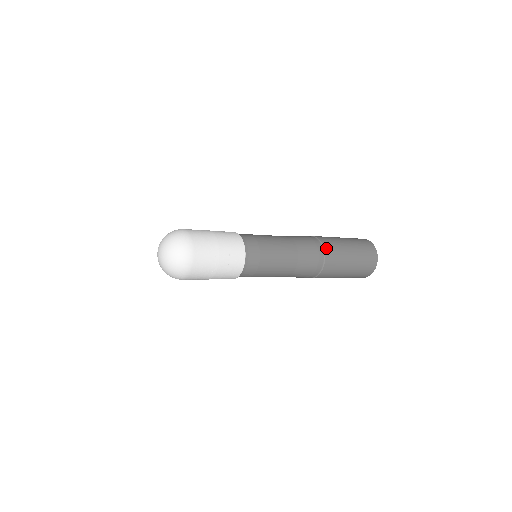
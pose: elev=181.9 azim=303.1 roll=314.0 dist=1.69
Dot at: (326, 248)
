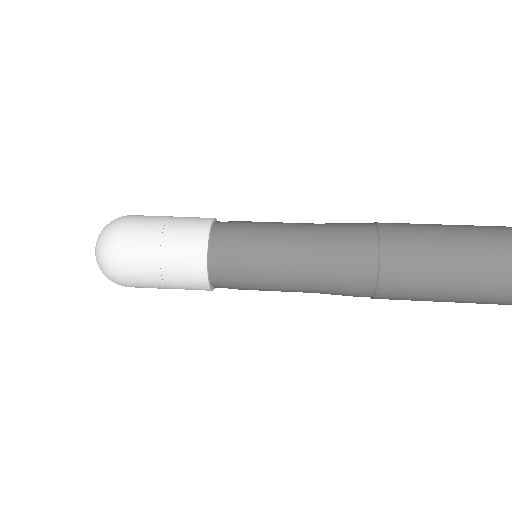
Dot at: (385, 254)
